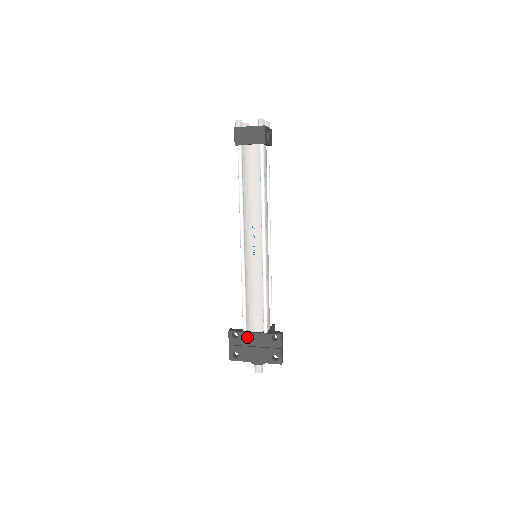
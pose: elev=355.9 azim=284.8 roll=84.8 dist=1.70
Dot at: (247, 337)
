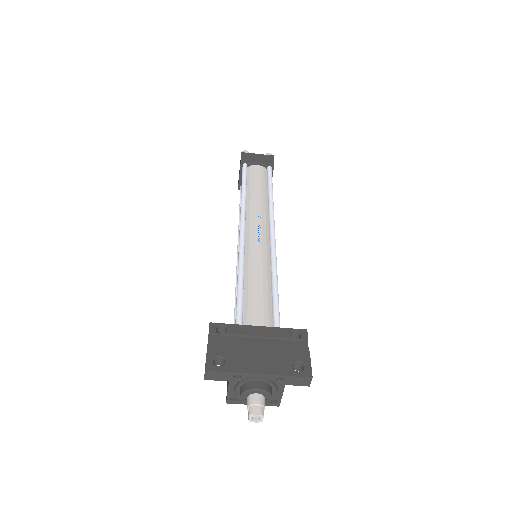
Dot at: (245, 332)
